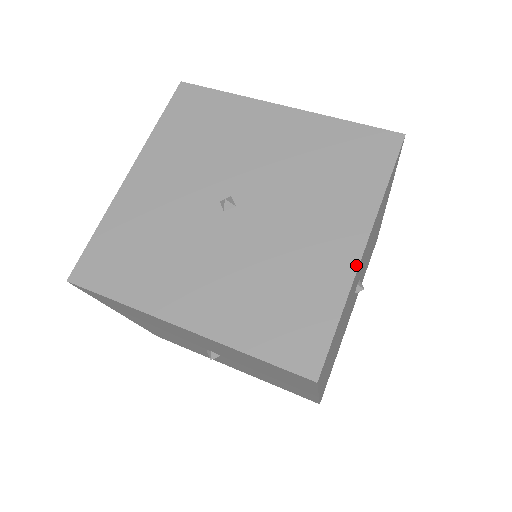
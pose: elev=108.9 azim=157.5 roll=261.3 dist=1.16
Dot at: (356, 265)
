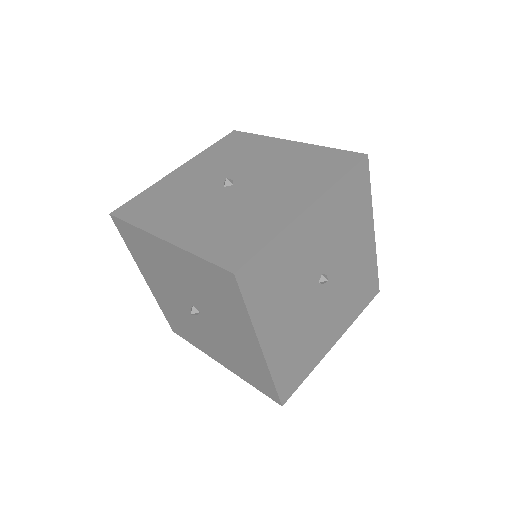
Dot at: (296, 216)
